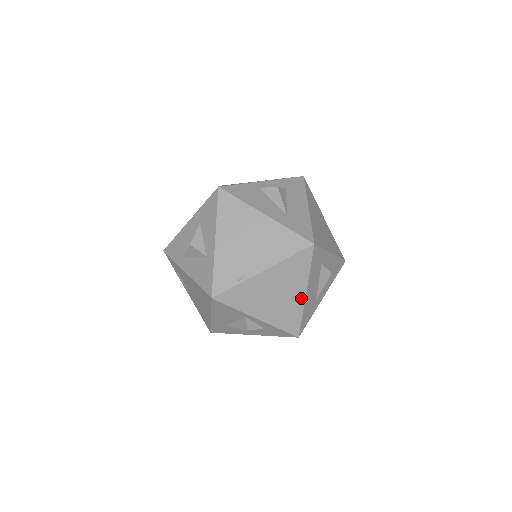
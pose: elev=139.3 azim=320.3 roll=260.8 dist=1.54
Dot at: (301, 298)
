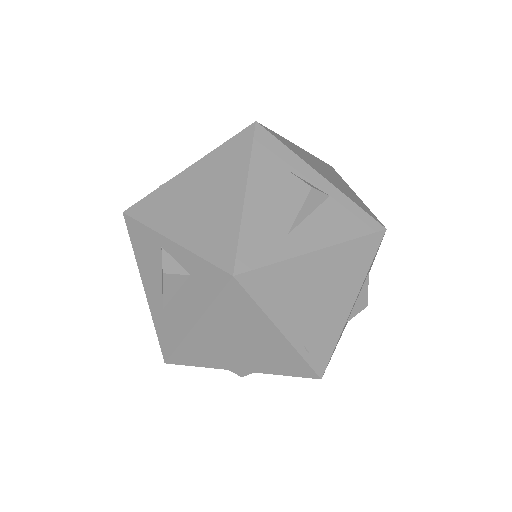
Dot at: (238, 201)
